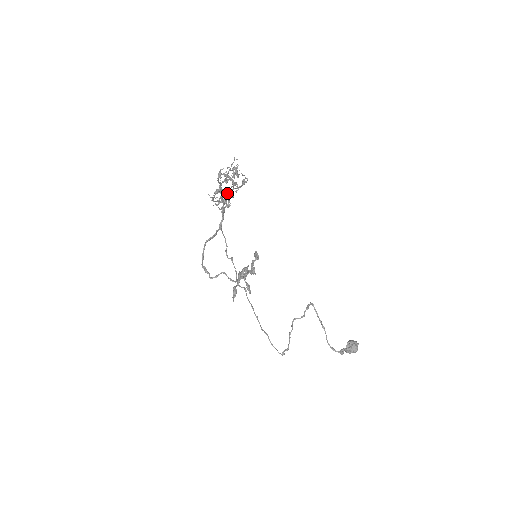
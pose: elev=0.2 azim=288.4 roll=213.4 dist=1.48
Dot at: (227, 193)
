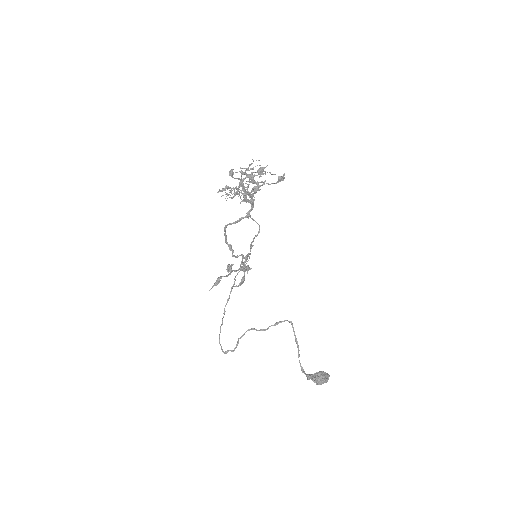
Dot at: (253, 187)
